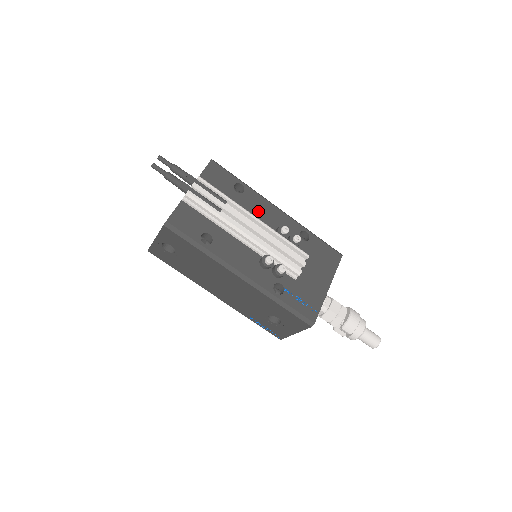
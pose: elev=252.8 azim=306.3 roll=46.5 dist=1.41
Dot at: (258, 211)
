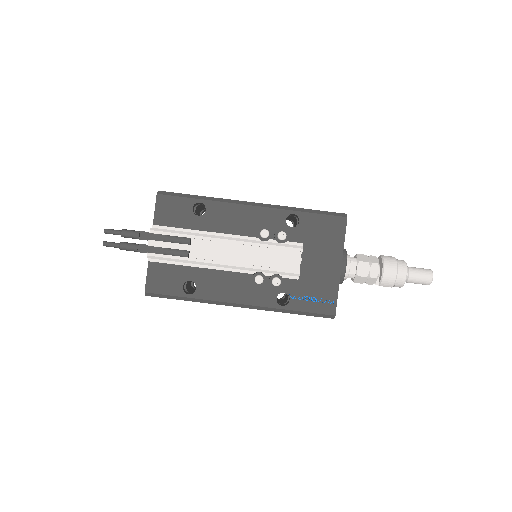
Dot at: (230, 223)
